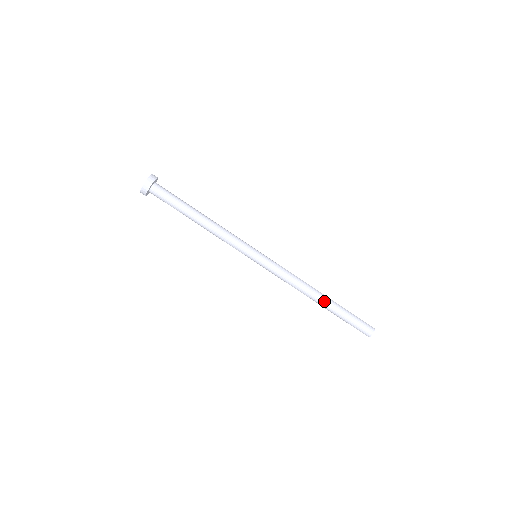
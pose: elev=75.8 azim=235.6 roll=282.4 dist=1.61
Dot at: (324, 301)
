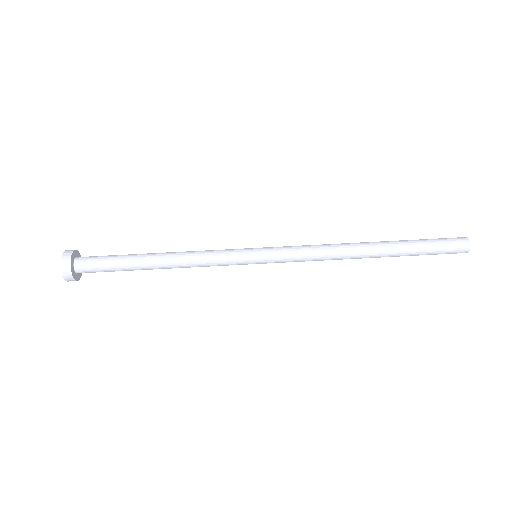
Dot at: (376, 242)
